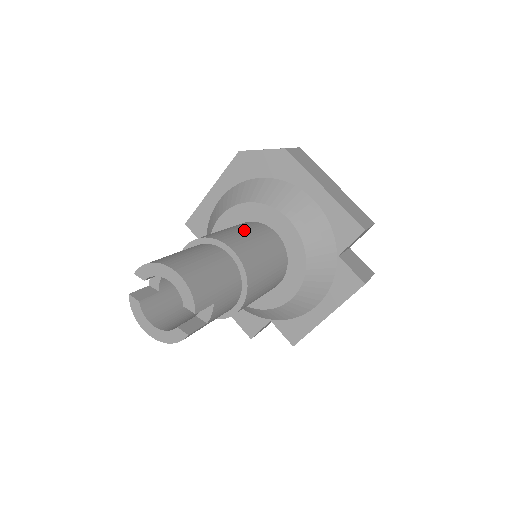
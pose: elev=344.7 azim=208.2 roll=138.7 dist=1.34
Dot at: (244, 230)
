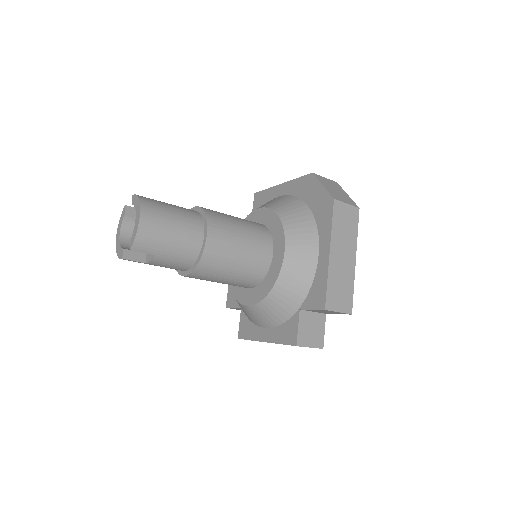
Dot at: (244, 230)
